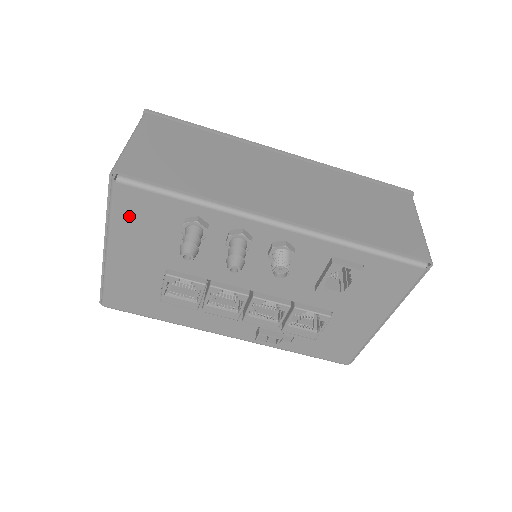
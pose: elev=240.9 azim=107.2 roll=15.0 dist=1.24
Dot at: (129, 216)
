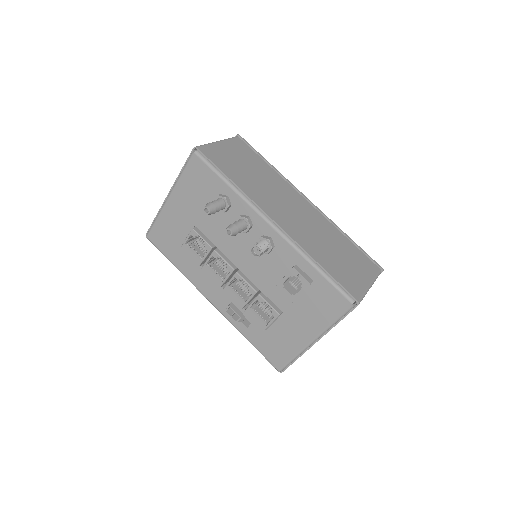
Dot at: (191, 178)
